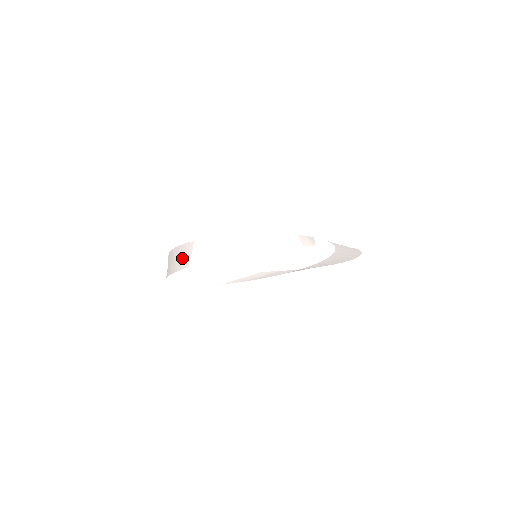
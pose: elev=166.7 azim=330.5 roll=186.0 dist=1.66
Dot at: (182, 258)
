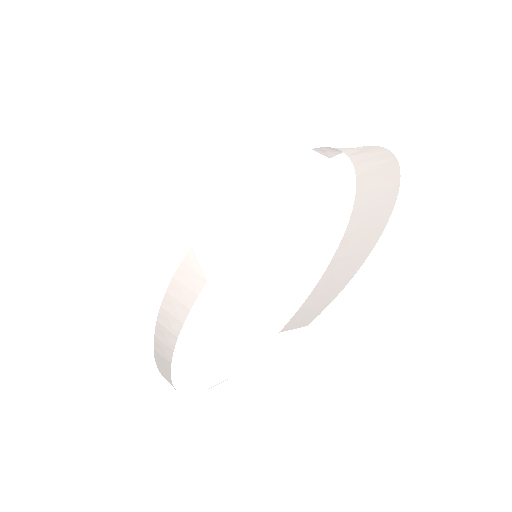
Dot at: (190, 282)
